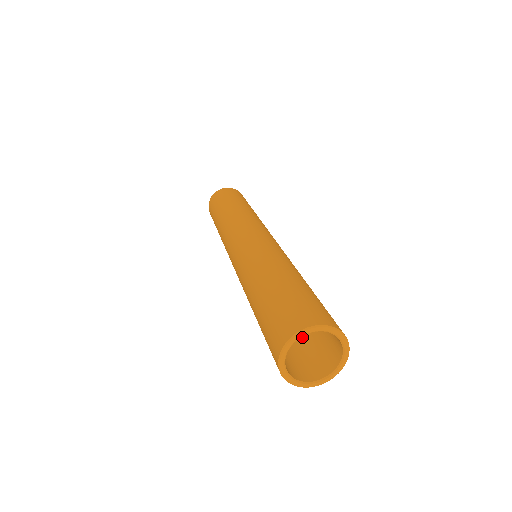
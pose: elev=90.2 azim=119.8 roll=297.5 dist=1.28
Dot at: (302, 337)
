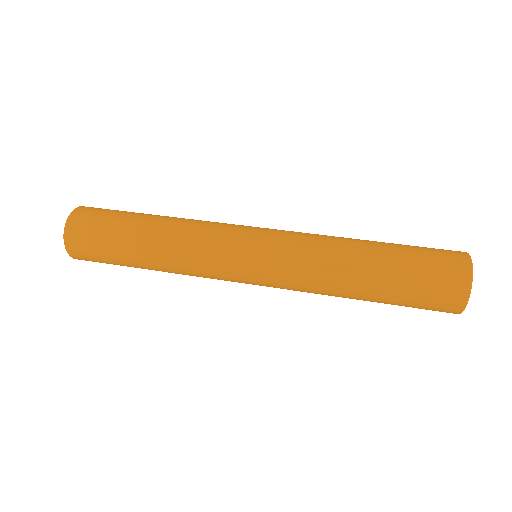
Dot at: occluded
